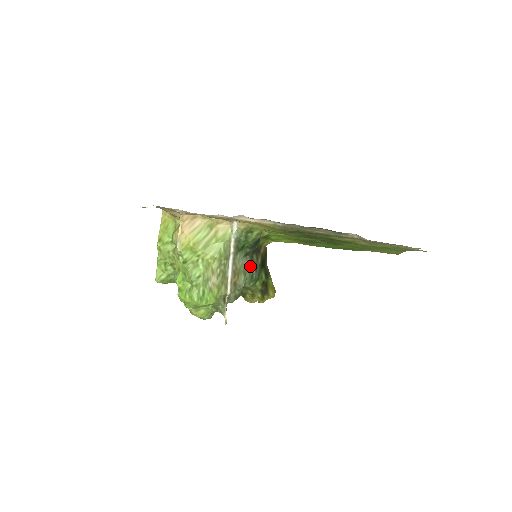
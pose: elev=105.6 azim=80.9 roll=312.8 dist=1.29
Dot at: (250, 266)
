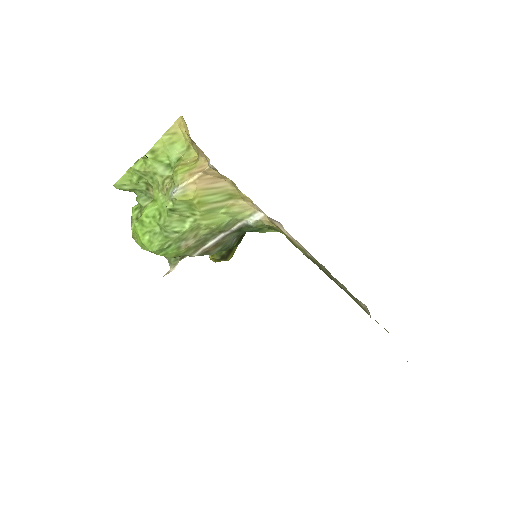
Dot at: (234, 239)
